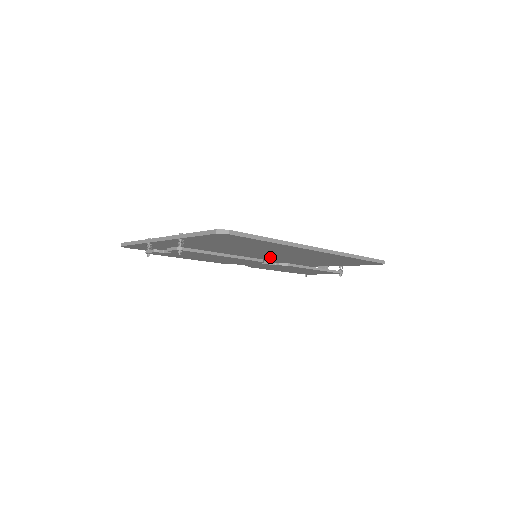
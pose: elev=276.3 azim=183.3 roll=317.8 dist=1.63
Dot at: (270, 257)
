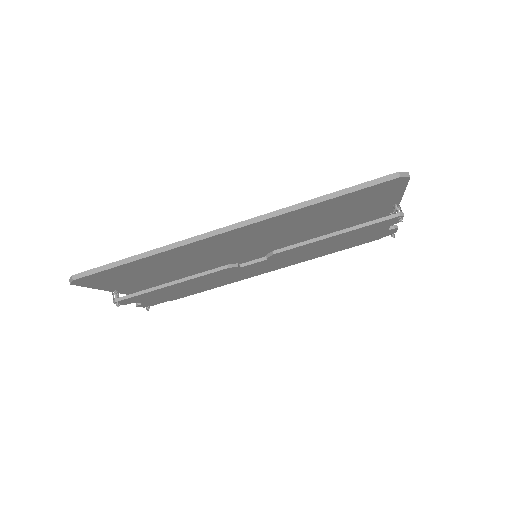
Dot at: (274, 248)
